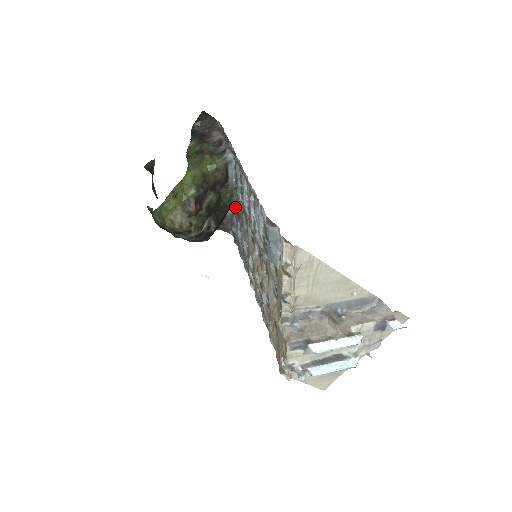
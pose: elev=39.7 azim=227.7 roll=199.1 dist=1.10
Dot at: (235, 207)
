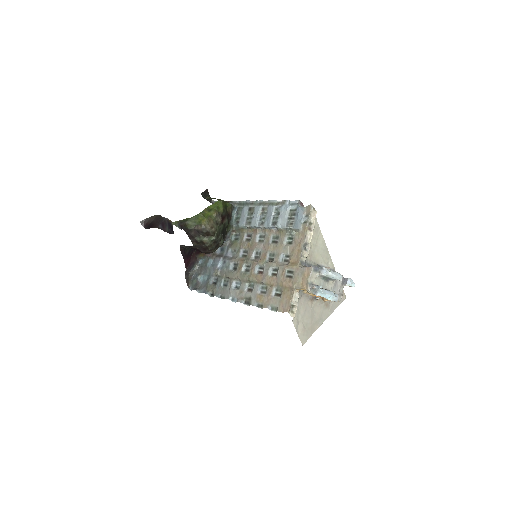
Dot at: (215, 252)
